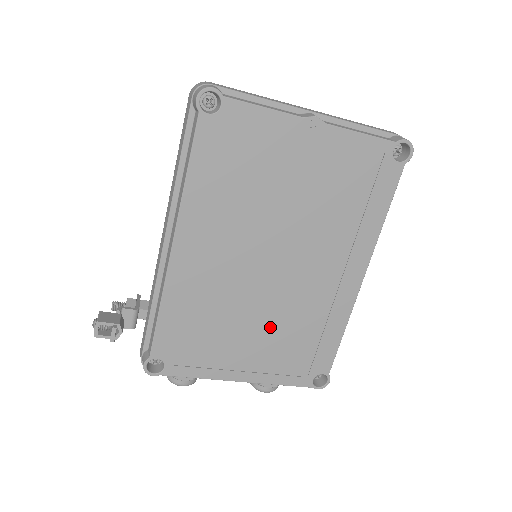
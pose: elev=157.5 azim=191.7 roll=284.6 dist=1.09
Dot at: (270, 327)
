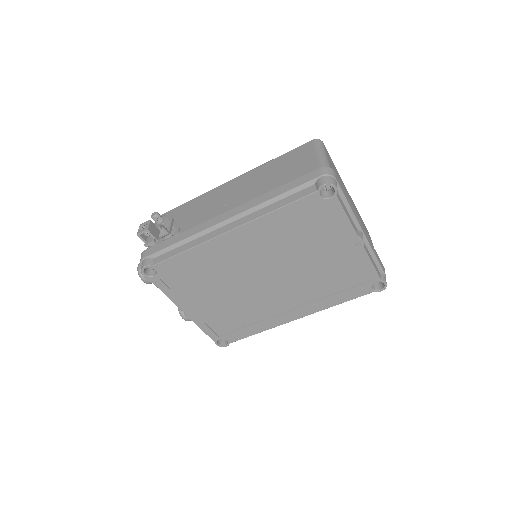
Dot at: (229, 302)
